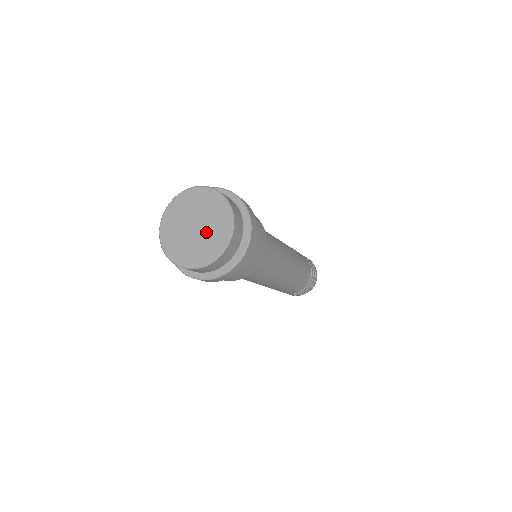
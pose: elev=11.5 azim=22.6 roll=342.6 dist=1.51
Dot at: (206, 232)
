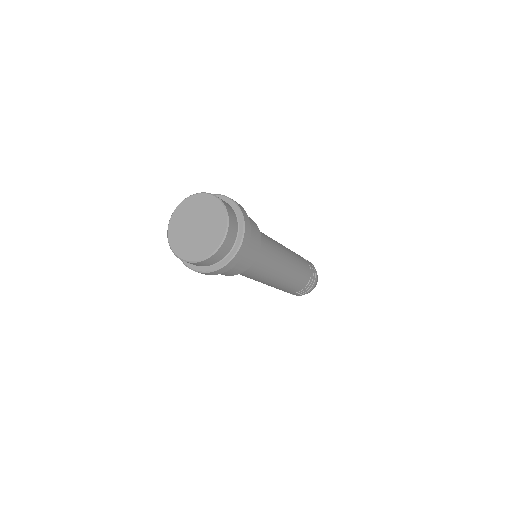
Dot at: (202, 236)
